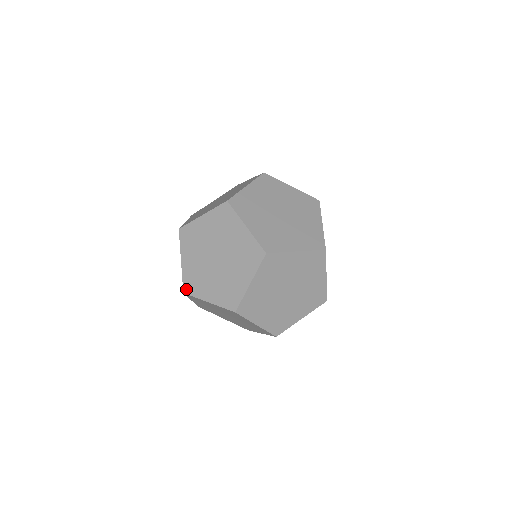
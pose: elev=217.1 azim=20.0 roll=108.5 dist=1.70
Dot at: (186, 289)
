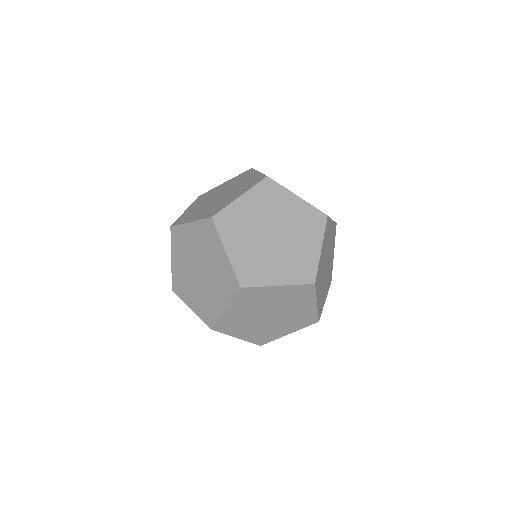
Dot at: (174, 288)
